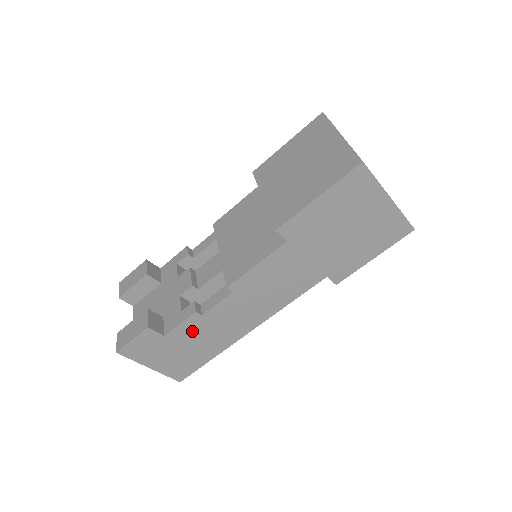
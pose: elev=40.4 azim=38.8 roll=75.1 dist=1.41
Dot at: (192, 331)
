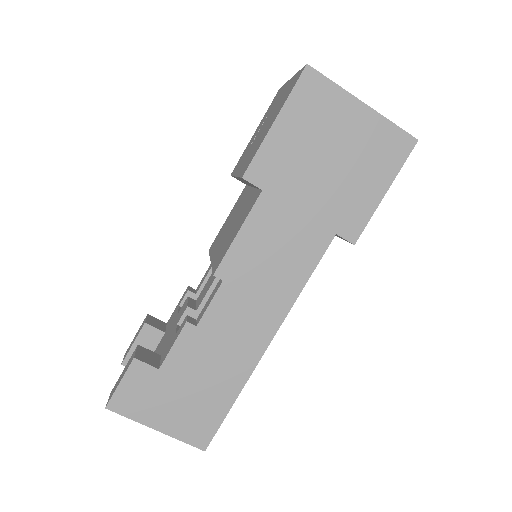
Dot at: (192, 355)
